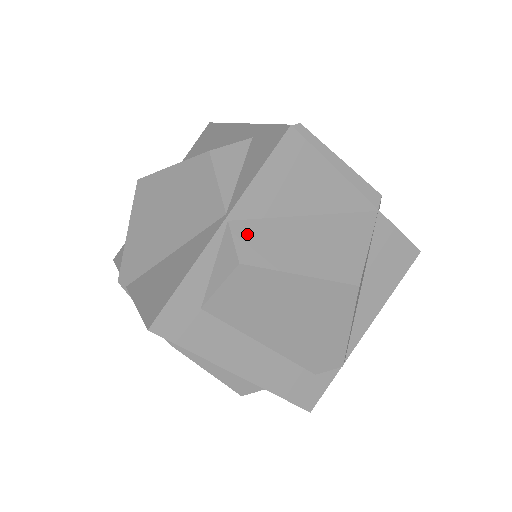
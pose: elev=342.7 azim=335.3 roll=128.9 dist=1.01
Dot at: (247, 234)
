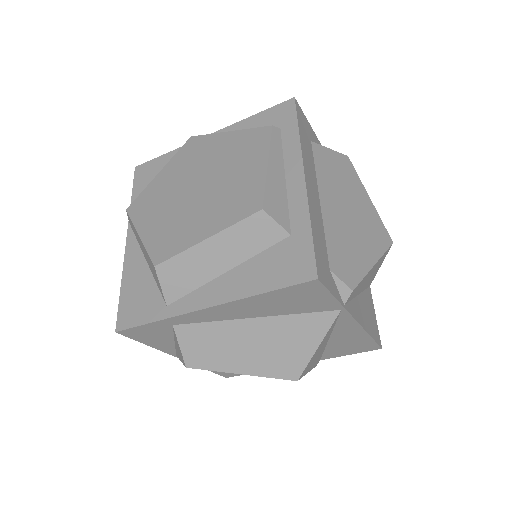
Dot at: occluded
